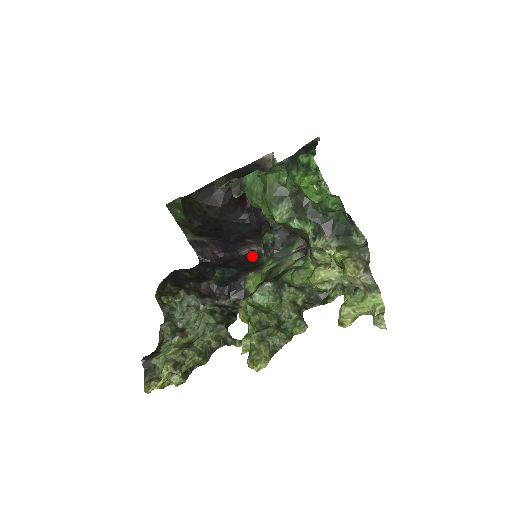
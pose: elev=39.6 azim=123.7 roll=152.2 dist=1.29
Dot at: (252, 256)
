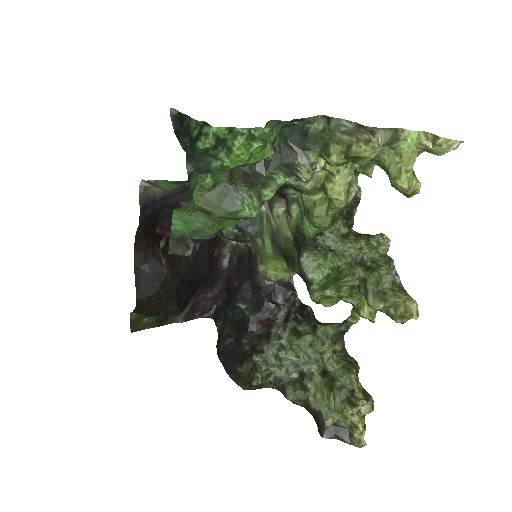
Dot at: (233, 257)
